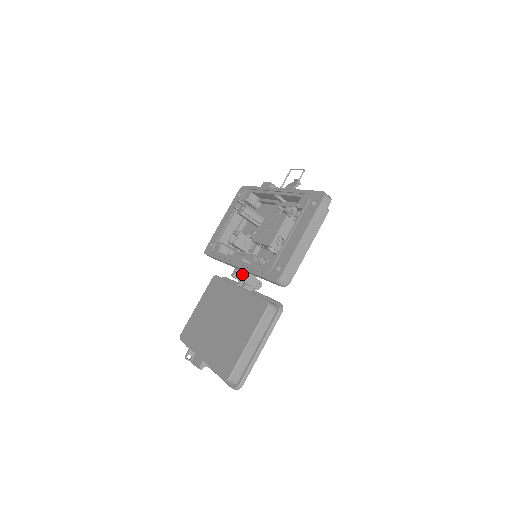
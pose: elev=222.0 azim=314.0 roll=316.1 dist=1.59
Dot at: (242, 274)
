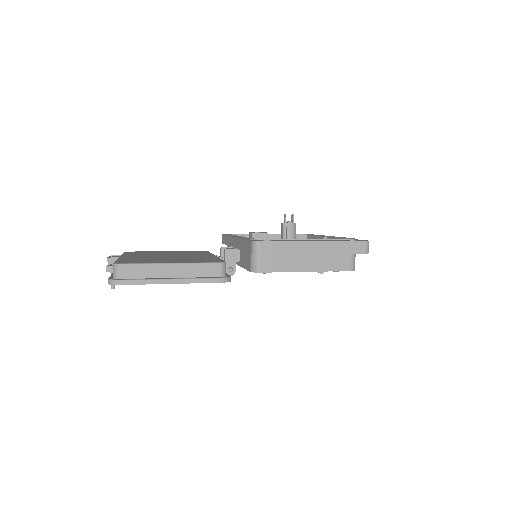
Dot at: occluded
